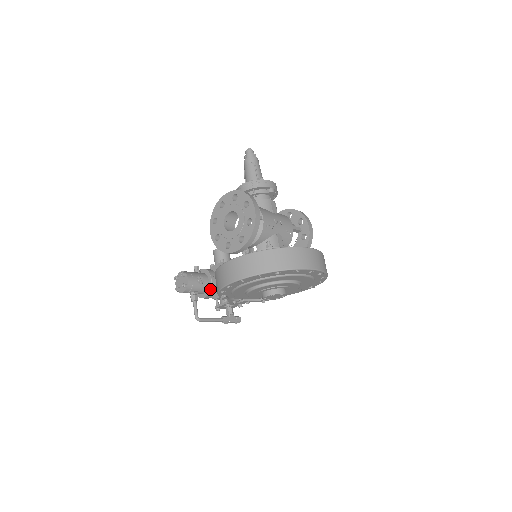
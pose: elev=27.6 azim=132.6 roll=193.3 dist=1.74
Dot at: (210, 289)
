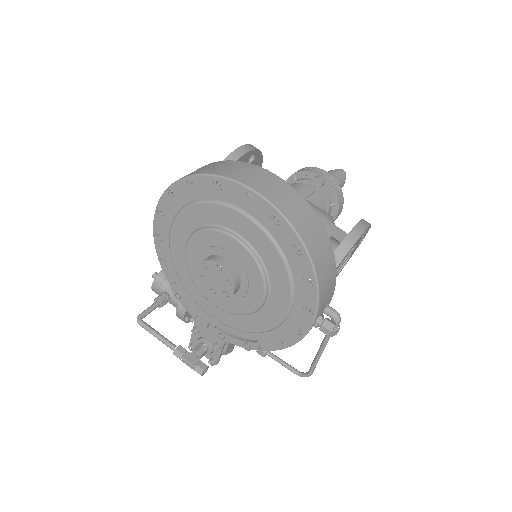
Dot at: occluded
